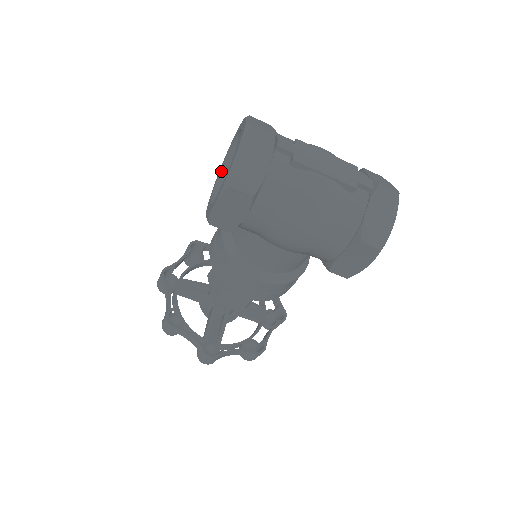
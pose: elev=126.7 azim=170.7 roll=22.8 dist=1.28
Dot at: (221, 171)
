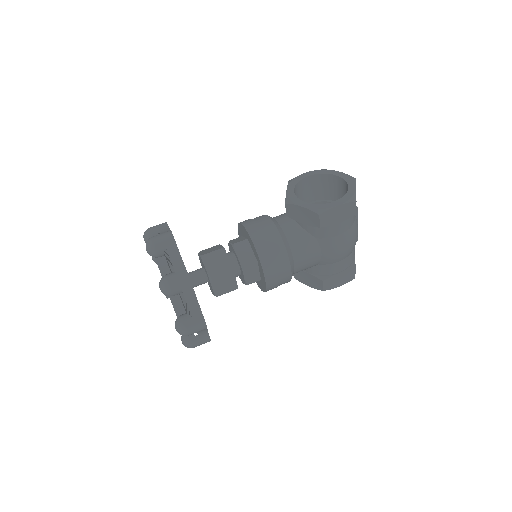
Dot at: (295, 187)
